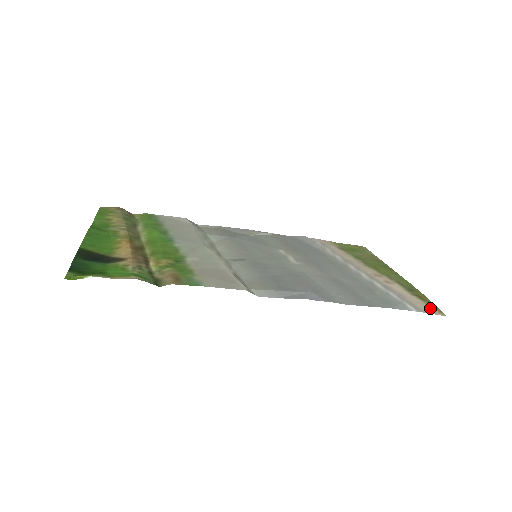
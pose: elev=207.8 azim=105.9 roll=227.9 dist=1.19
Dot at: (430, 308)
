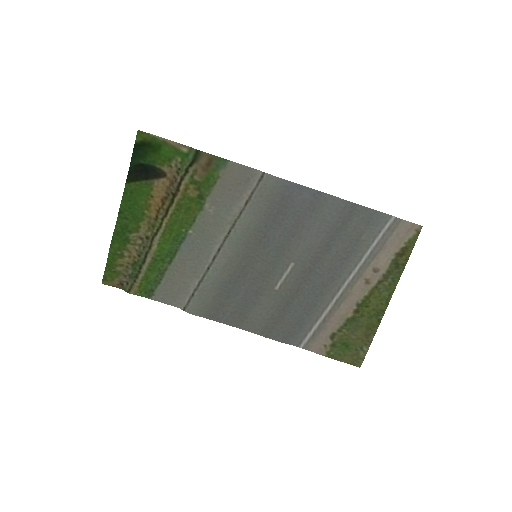
Dot at: (409, 233)
